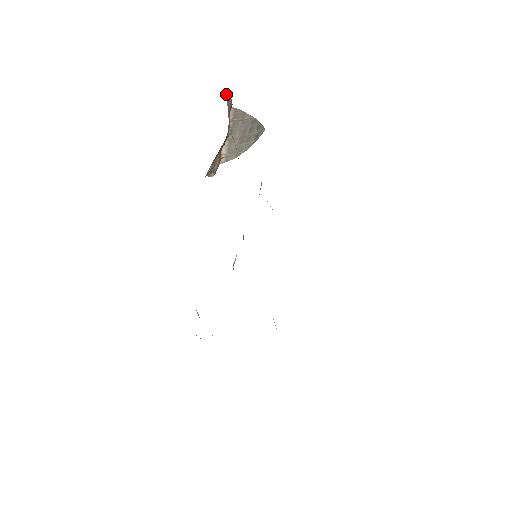
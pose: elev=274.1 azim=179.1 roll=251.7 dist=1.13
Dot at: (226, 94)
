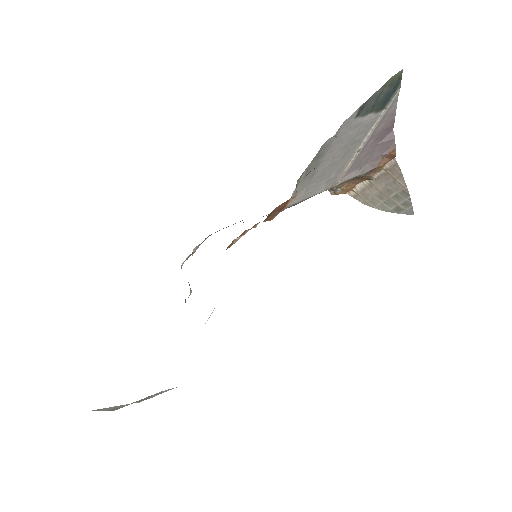
Dot at: (389, 135)
